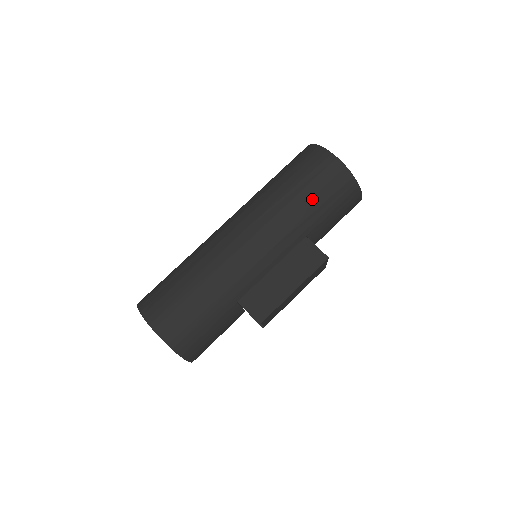
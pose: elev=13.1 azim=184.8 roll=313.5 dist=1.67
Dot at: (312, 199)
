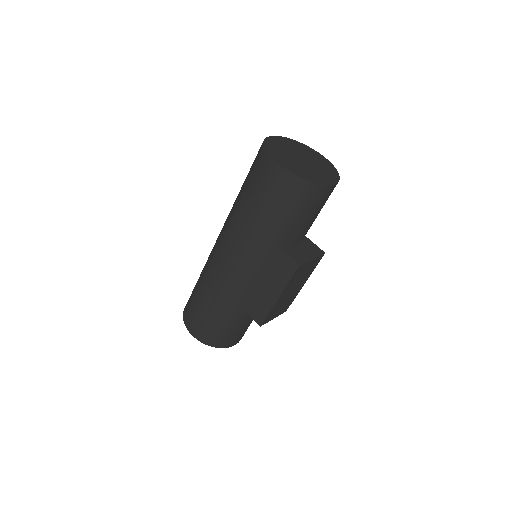
Dot at: (266, 213)
